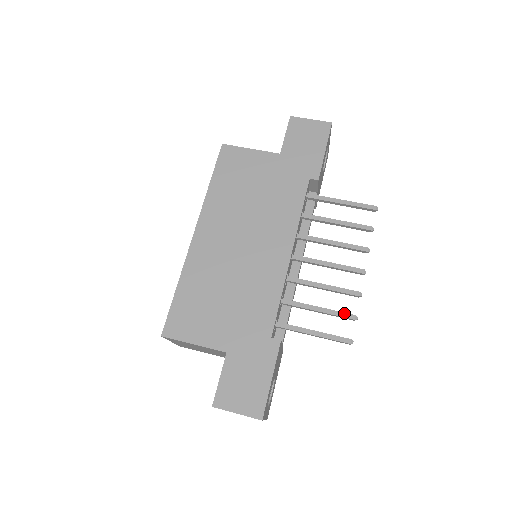
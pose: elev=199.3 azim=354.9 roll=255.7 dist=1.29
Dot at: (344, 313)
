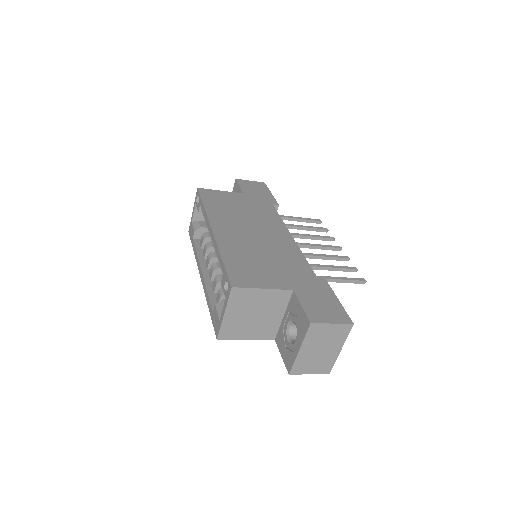
Dot at: (348, 267)
